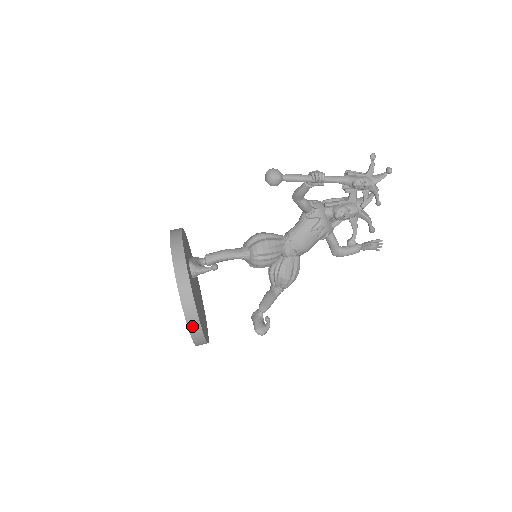
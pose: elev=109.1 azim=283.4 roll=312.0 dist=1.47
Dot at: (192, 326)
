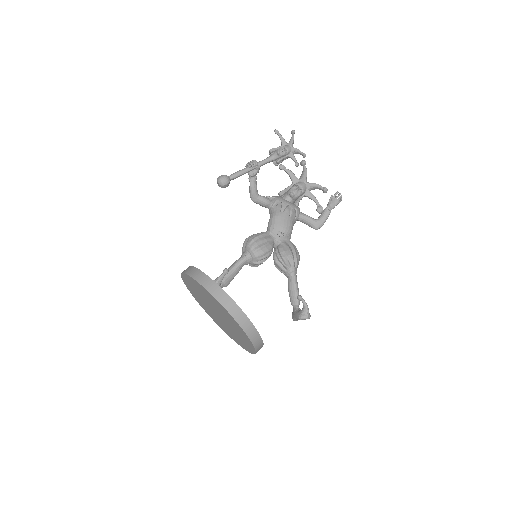
Dot at: (230, 308)
